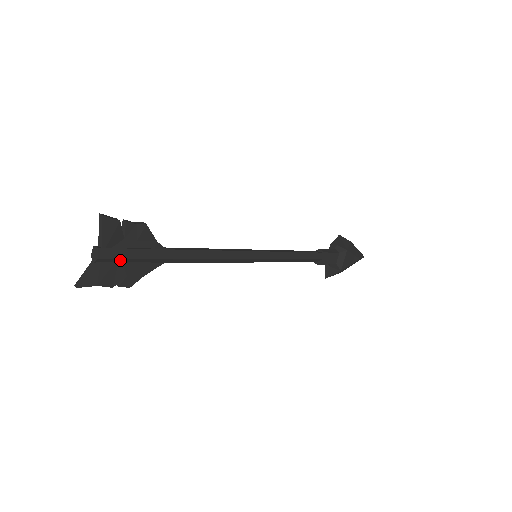
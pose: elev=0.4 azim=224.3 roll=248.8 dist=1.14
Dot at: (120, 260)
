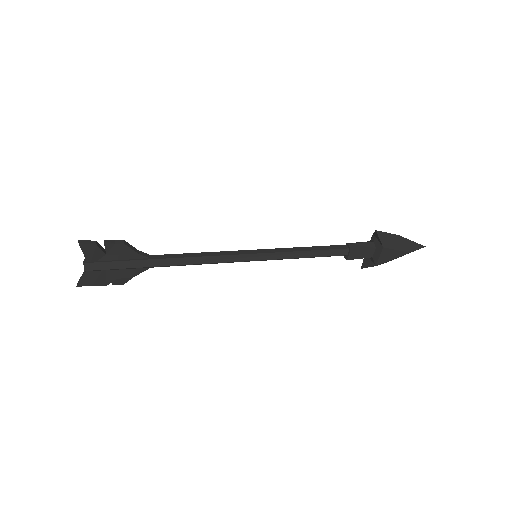
Dot at: (105, 270)
